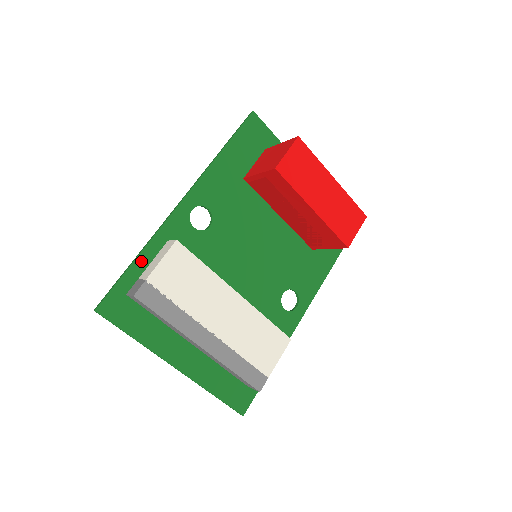
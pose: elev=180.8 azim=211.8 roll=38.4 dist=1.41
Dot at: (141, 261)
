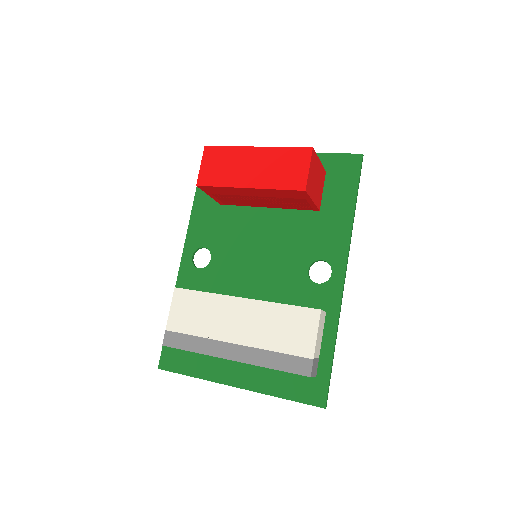
Dot at: occluded
